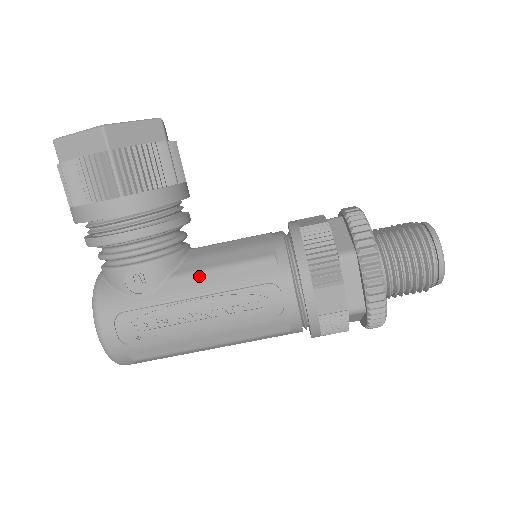
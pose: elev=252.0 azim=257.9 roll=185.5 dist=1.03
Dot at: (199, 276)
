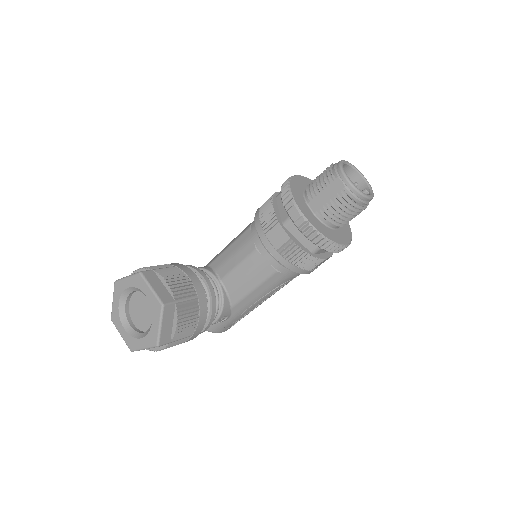
Dot at: (246, 299)
